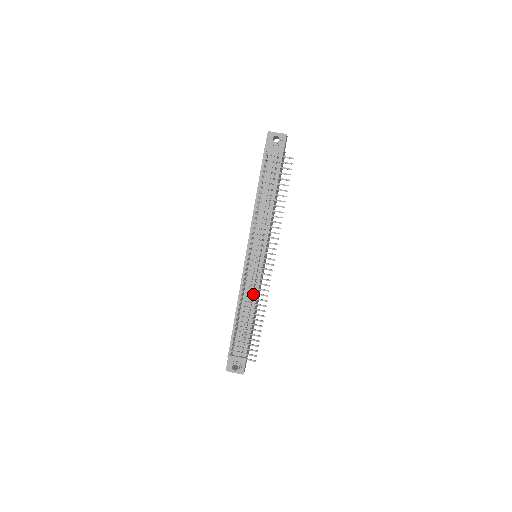
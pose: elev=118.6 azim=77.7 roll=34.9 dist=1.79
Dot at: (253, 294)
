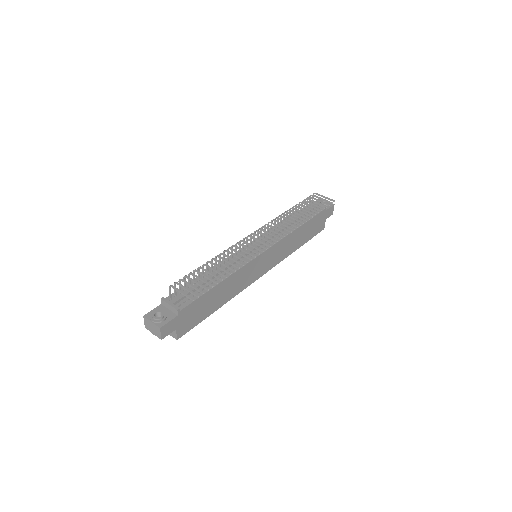
Dot at: occluded
